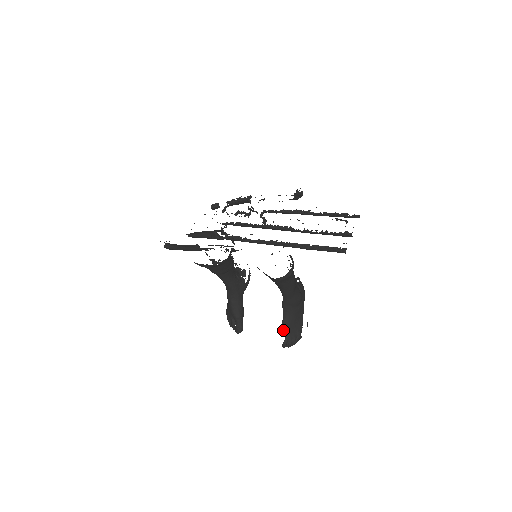
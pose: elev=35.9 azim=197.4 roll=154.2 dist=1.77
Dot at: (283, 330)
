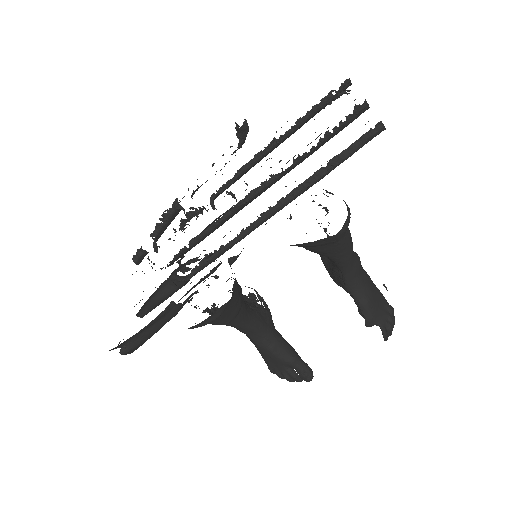
Dot at: (370, 318)
